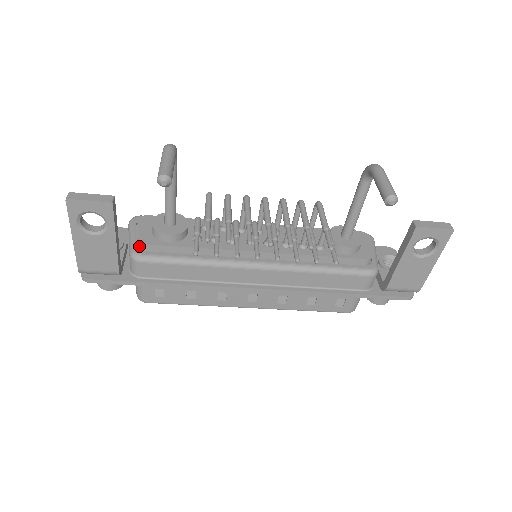
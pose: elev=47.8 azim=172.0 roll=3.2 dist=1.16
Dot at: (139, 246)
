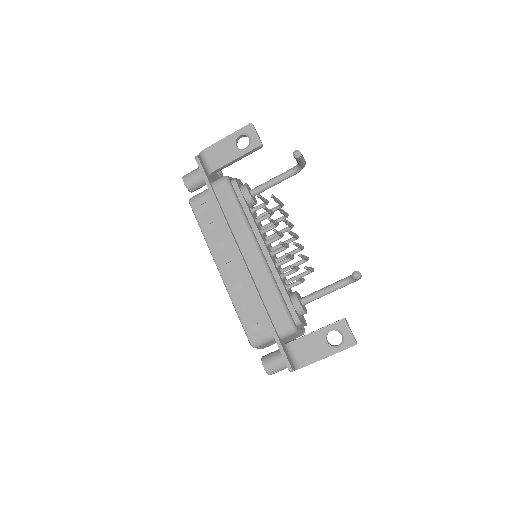
Dot at: (231, 180)
